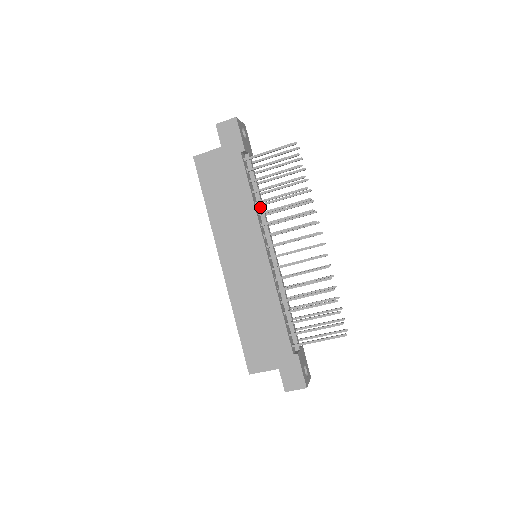
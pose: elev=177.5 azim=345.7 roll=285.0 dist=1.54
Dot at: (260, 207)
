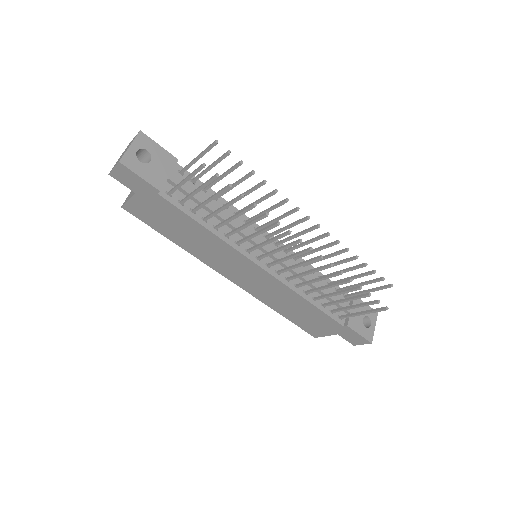
Dot at: occluded
